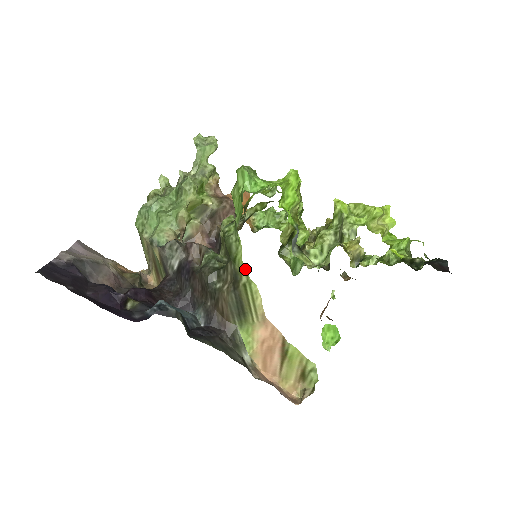
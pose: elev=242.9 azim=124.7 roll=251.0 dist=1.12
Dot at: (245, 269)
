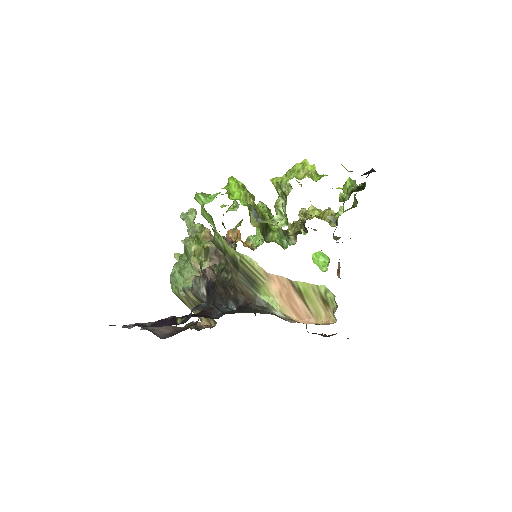
Dot at: (233, 250)
